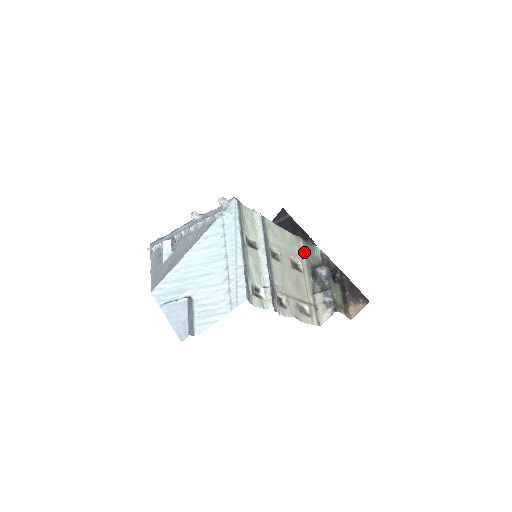
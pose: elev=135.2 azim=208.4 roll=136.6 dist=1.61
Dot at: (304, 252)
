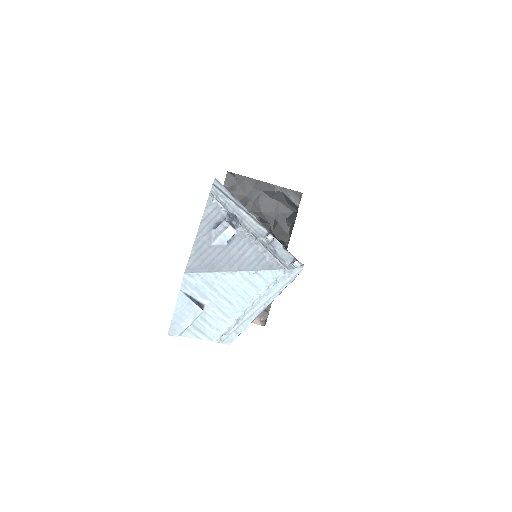
Dot at: occluded
